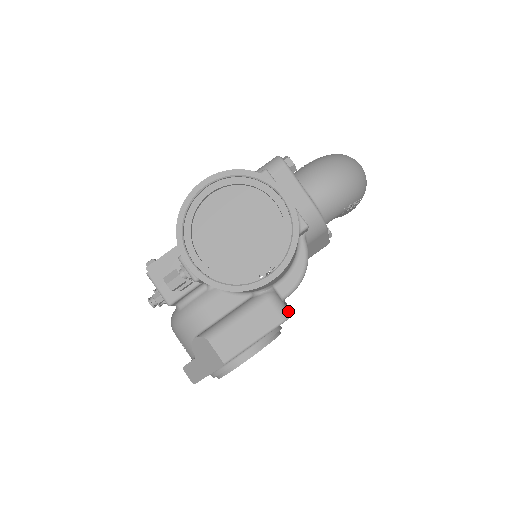
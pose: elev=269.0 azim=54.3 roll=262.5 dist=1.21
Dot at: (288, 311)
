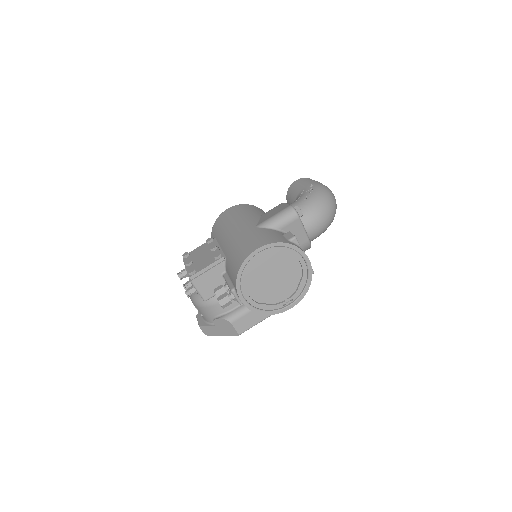
Dot at: occluded
